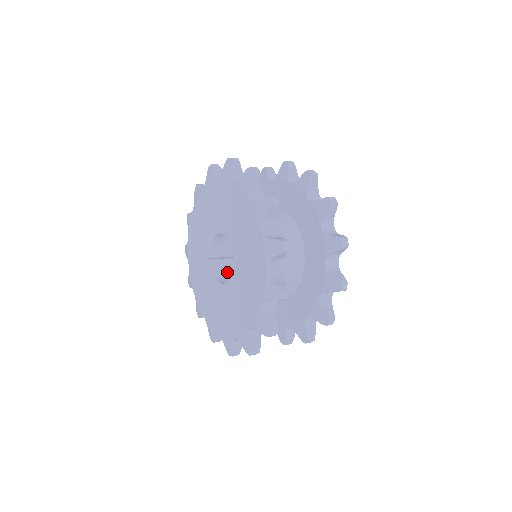
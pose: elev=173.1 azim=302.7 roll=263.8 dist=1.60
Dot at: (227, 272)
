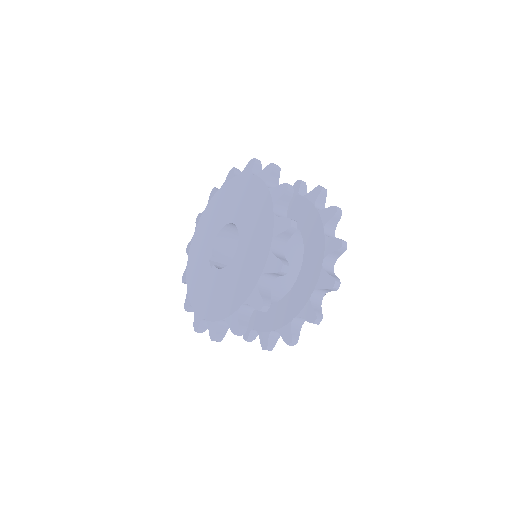
Dot at: occluded
